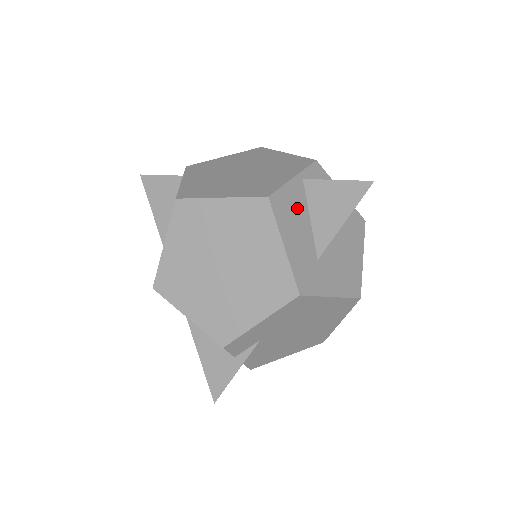
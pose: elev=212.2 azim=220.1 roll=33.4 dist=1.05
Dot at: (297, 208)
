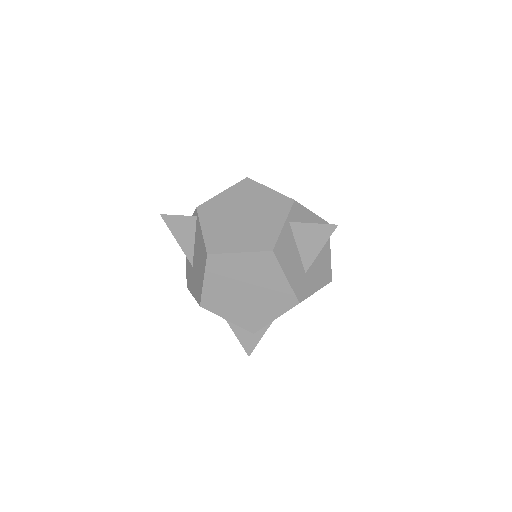
Dot at: (289, 246)
